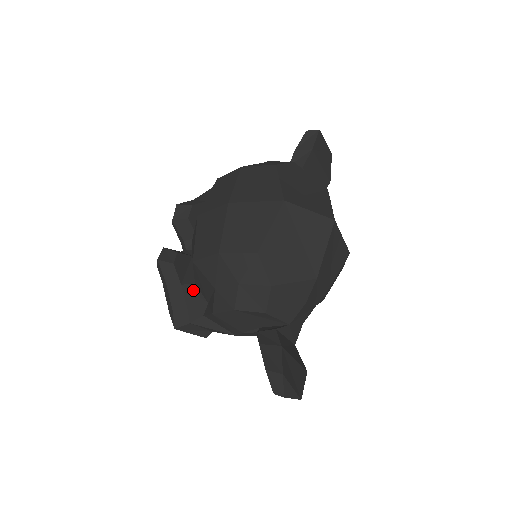
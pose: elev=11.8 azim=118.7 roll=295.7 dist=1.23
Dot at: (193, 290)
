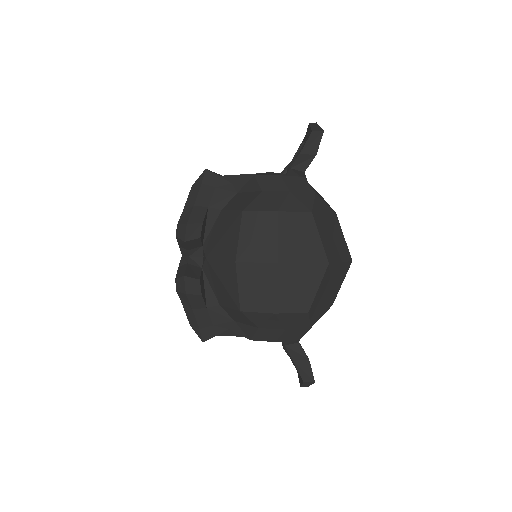
Dot at: (219, 311)
